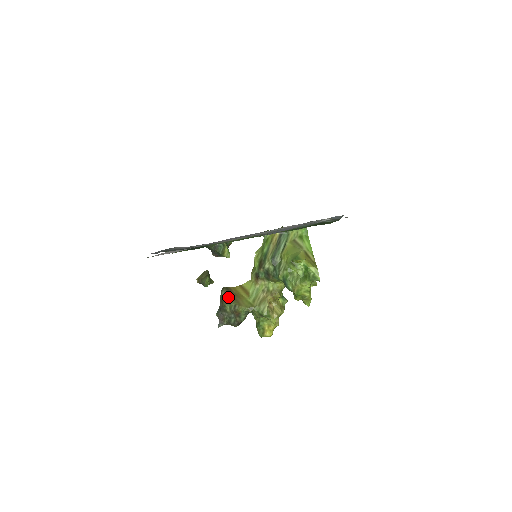
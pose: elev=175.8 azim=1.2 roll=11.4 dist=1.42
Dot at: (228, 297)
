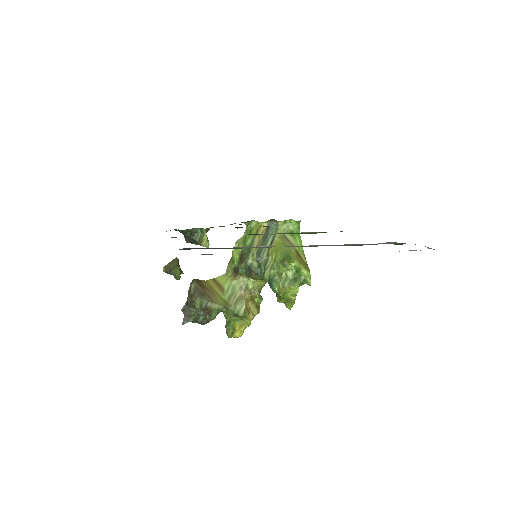
Dot at: (199, 292)
